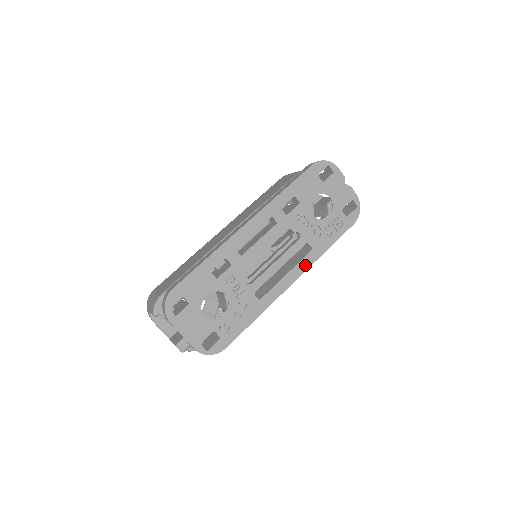
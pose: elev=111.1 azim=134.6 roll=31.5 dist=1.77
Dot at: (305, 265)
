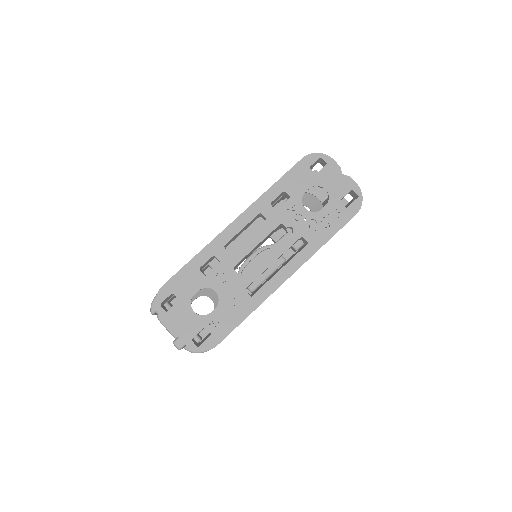
Dot at: (301, 260)
